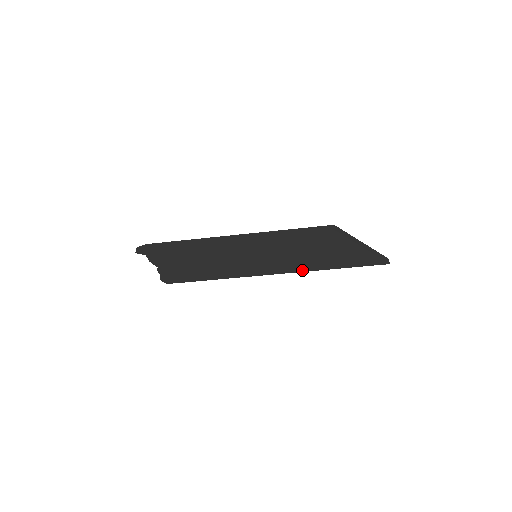
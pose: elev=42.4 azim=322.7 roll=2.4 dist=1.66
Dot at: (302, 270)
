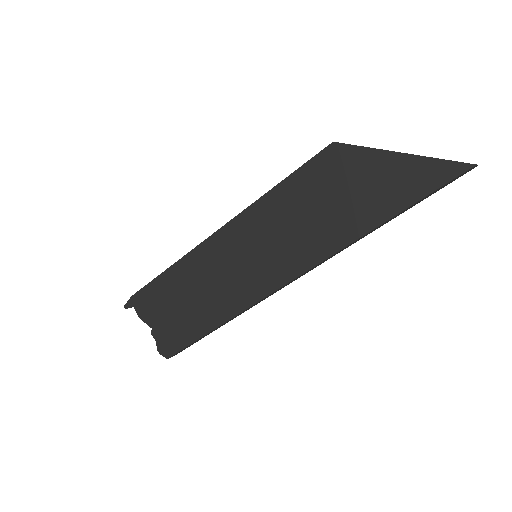
Dot at: (329, 252)
